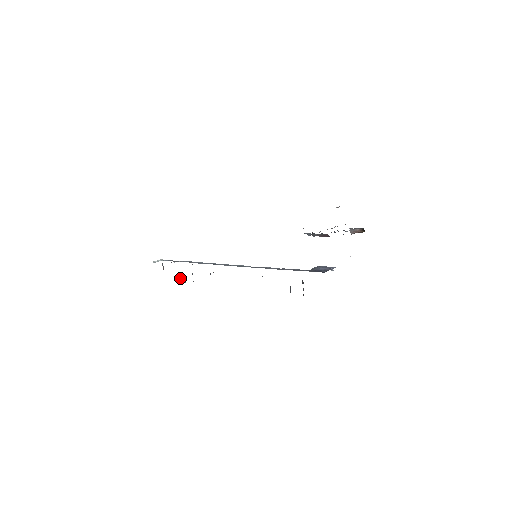
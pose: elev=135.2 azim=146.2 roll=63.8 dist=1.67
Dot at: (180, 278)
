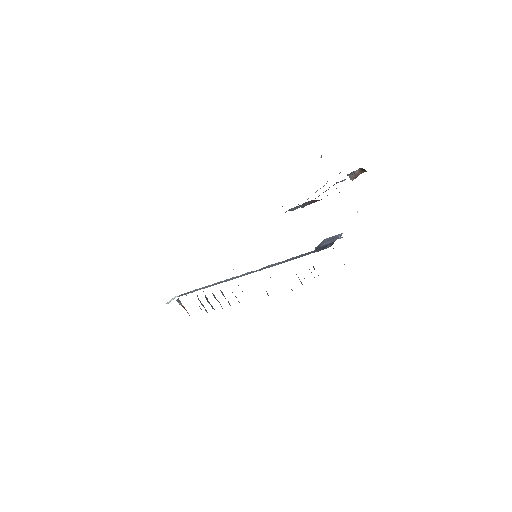
Dot at: occluded
